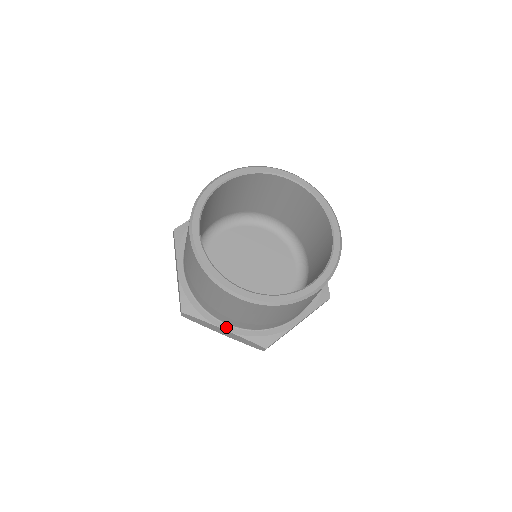
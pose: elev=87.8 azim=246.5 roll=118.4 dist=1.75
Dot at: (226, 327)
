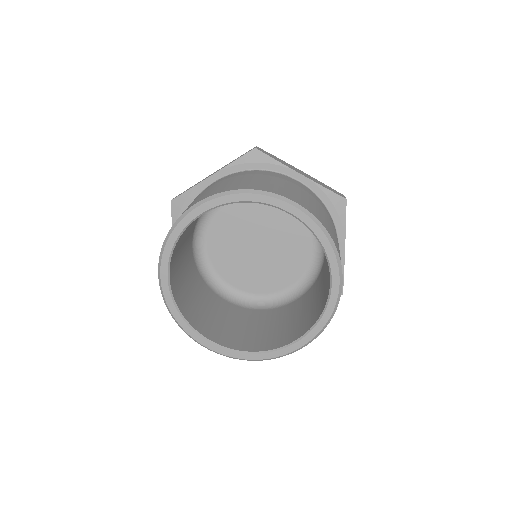
Dot at: occluded
